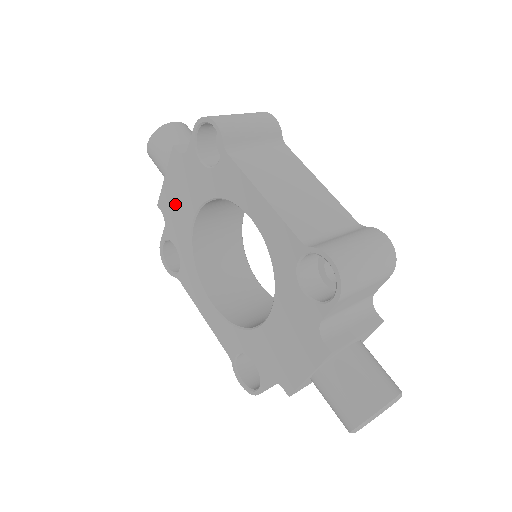
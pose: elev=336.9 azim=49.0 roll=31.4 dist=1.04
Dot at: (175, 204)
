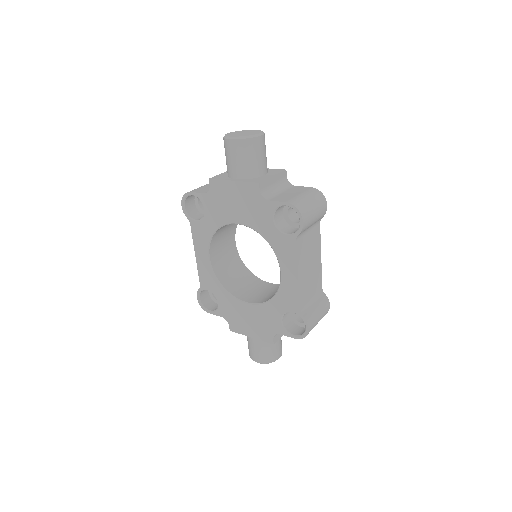
Dot at: (228, 200)
